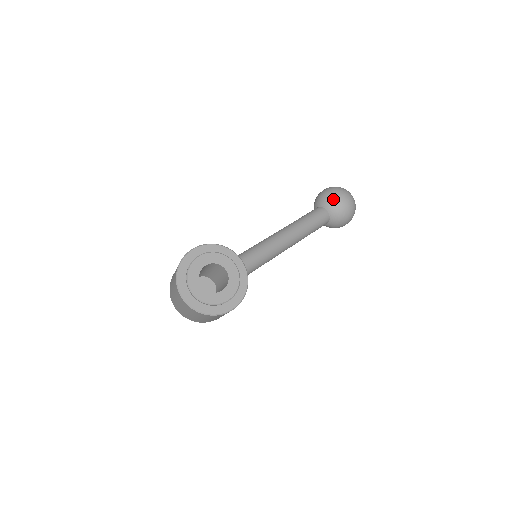
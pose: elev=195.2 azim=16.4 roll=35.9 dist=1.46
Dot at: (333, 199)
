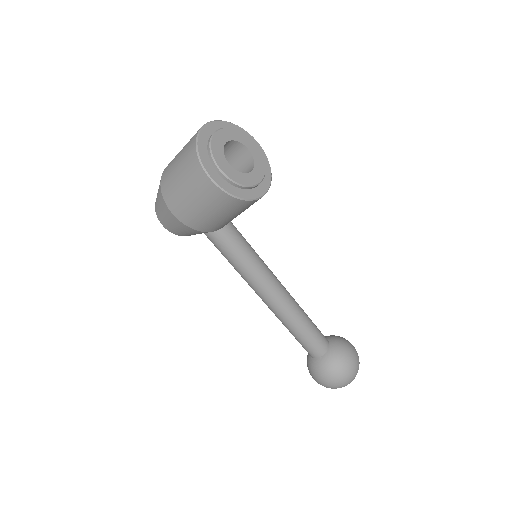
Dot at: (345, 344)
